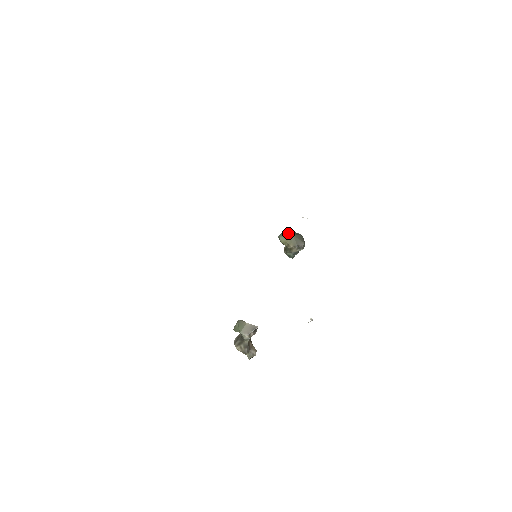
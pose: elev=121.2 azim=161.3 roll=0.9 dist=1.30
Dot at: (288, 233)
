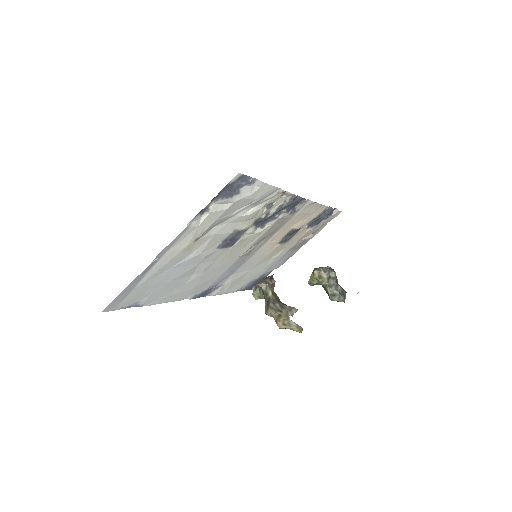
Dot at: occluded
